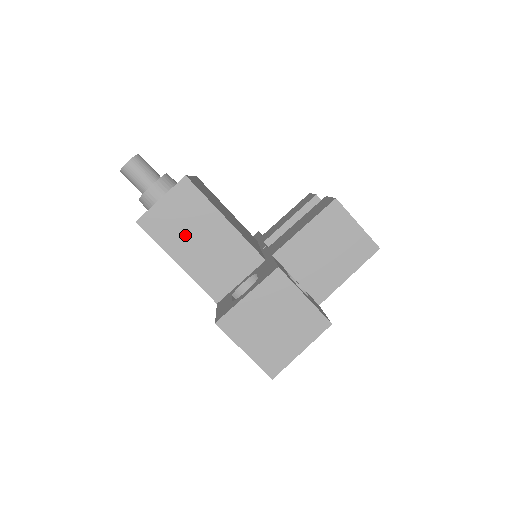
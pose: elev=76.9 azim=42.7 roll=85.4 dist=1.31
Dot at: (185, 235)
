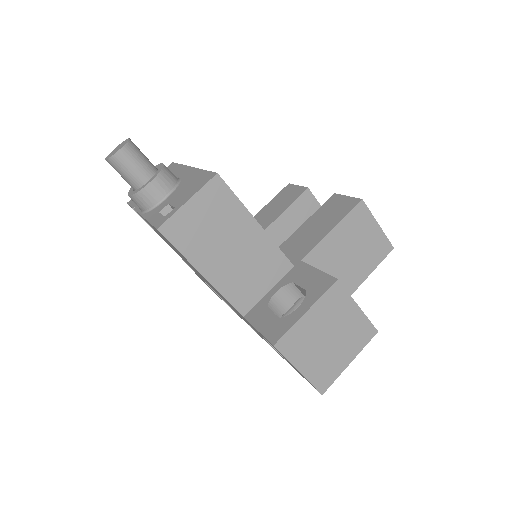
Dot at: (213, 243)
